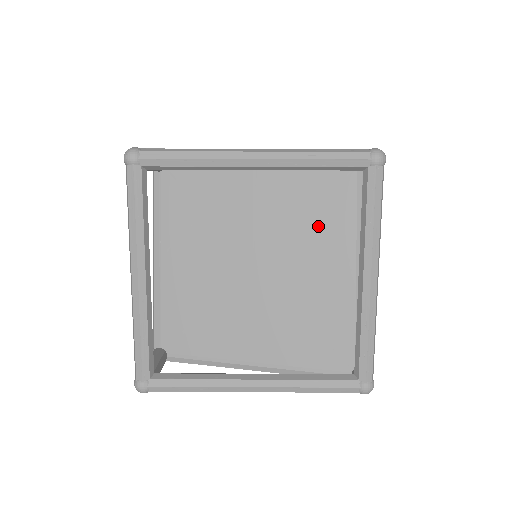
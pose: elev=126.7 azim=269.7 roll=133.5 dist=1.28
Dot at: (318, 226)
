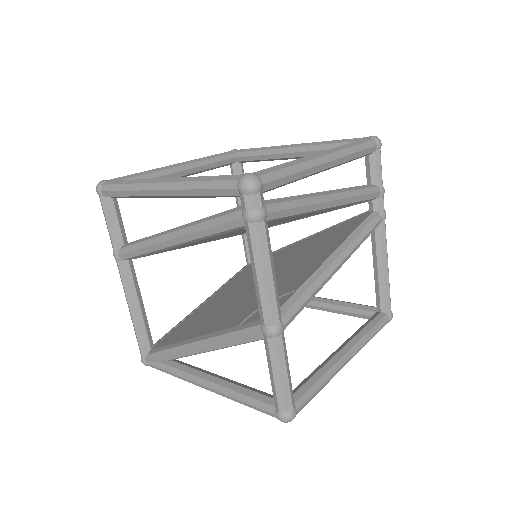
Dot at: occluded
